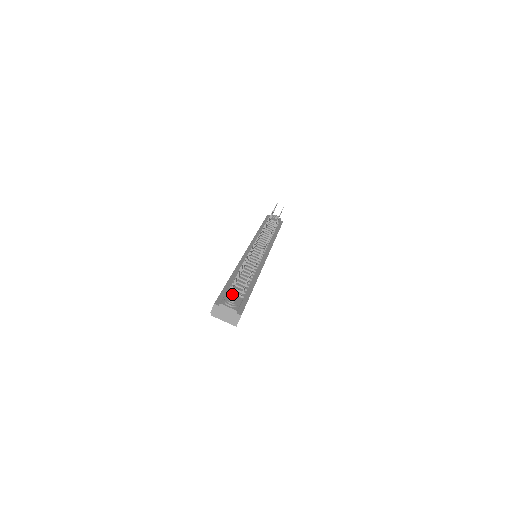
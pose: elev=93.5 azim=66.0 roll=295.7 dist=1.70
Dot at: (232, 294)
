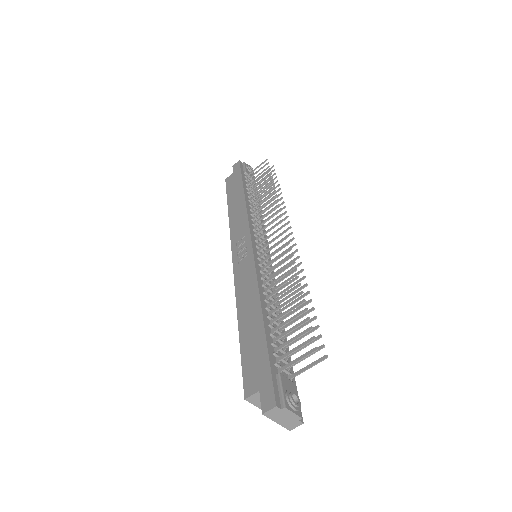
Dot at: (280, 371)
